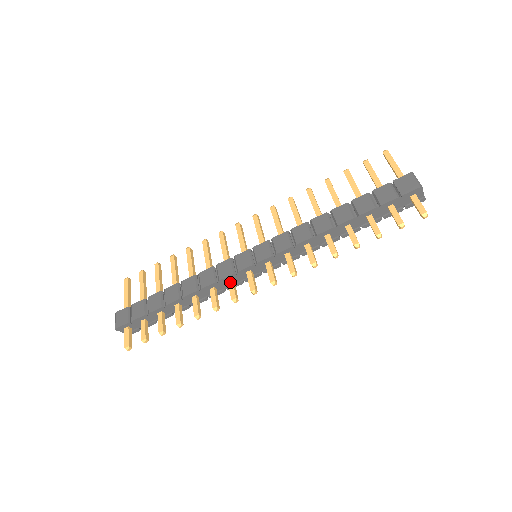
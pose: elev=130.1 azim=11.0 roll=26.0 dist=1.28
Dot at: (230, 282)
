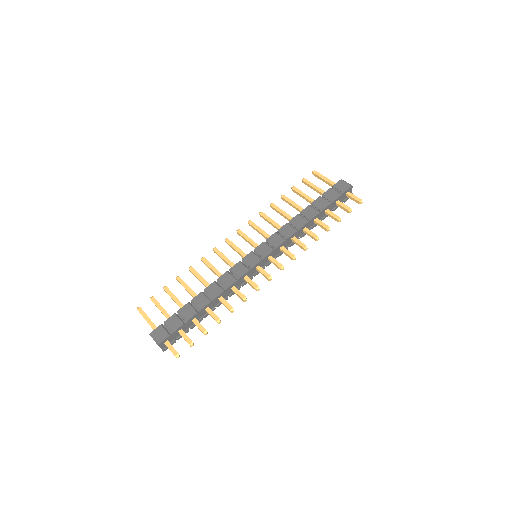
Dot at: (246, 278)
